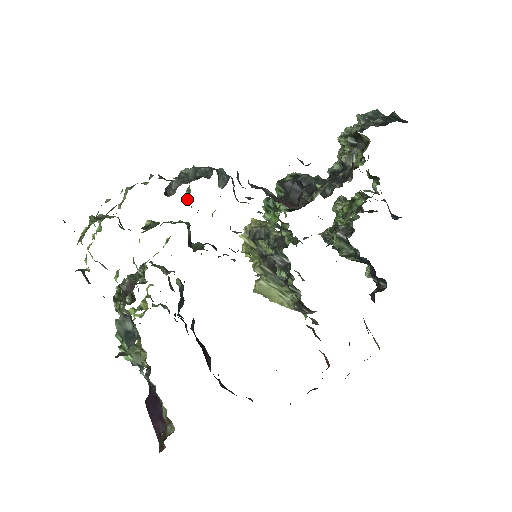
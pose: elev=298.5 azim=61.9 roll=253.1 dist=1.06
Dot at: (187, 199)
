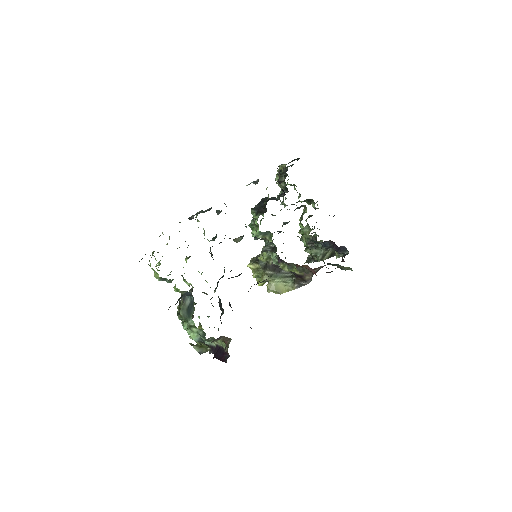
Dot at: occluded
